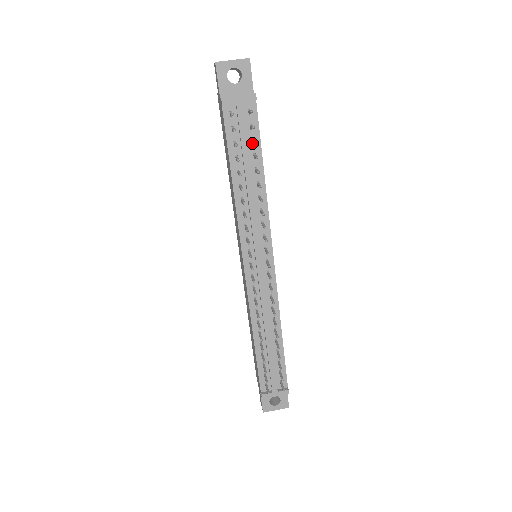
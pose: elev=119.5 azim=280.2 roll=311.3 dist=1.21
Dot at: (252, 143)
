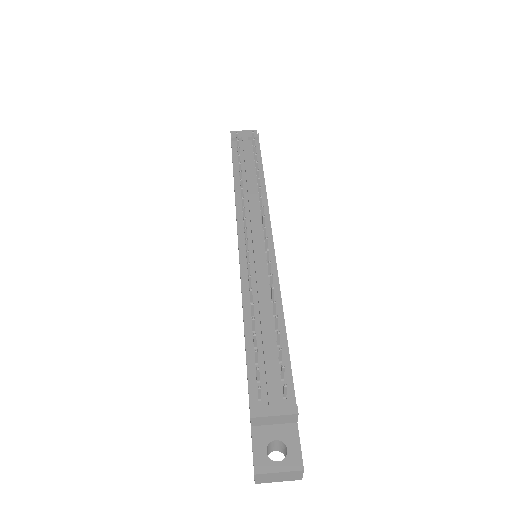
Dot at: (254, 162)
